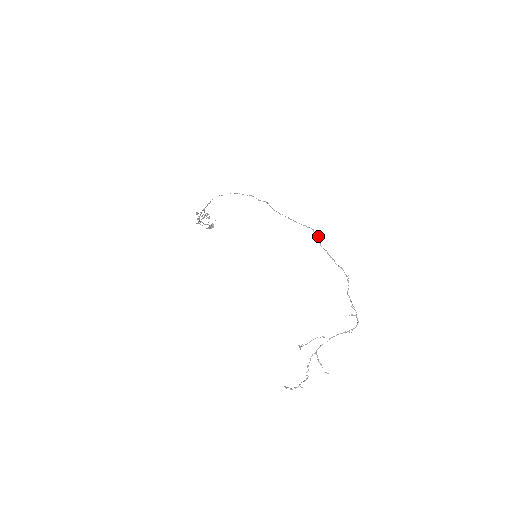
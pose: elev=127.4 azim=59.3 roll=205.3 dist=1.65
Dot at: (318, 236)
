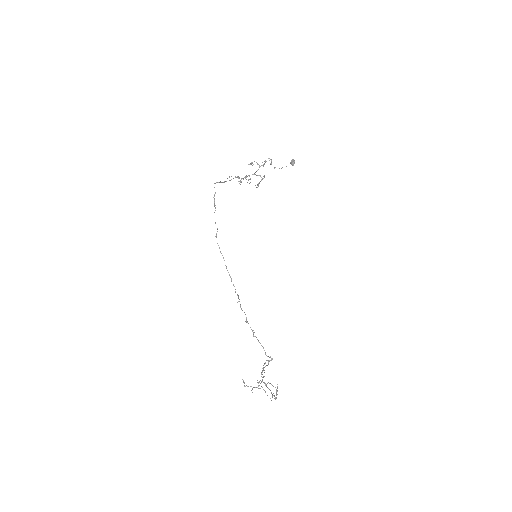
Dot at: (240, 304)
